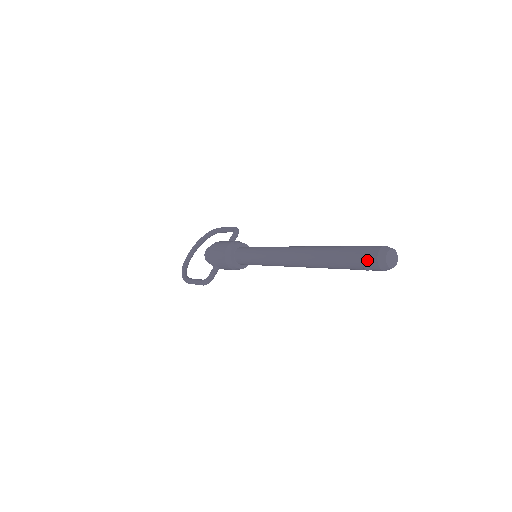
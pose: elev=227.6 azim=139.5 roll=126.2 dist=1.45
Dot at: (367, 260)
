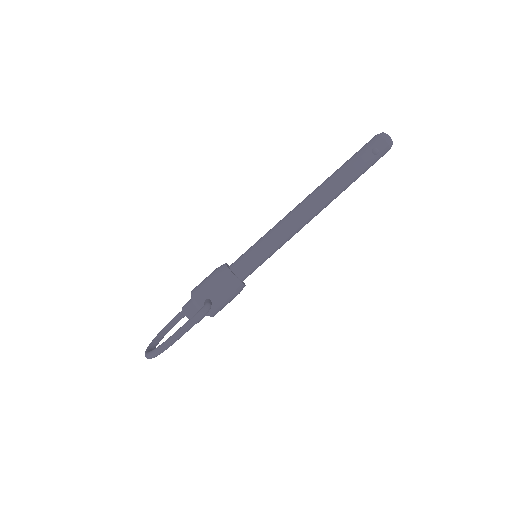
Dot at: (373, 143)
